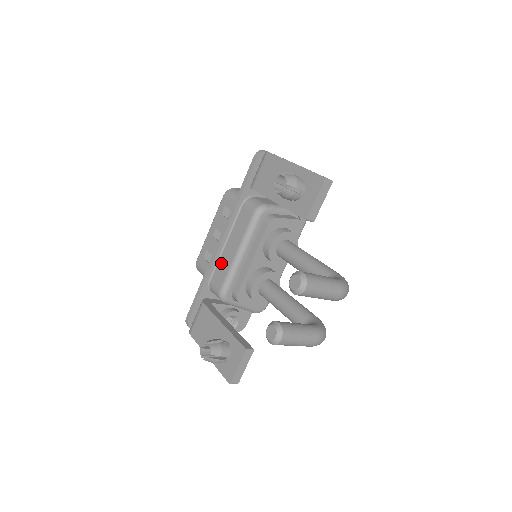
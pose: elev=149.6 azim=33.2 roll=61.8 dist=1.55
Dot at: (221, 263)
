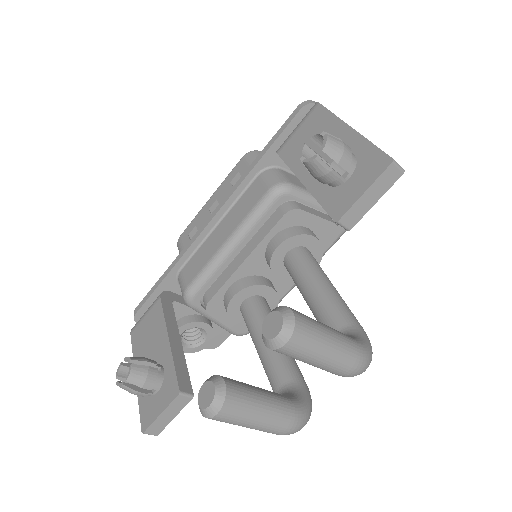
Dot at: (202, 249)
